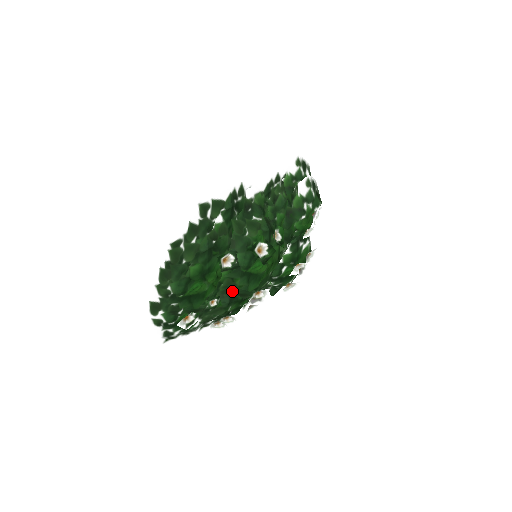
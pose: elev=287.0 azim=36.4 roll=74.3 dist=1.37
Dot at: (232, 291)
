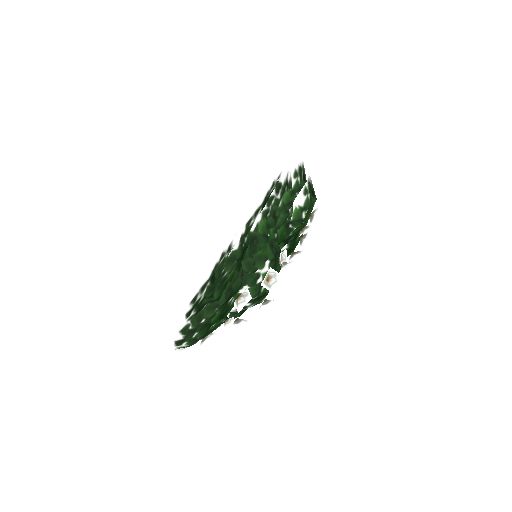
Dot at: (243, 309)
